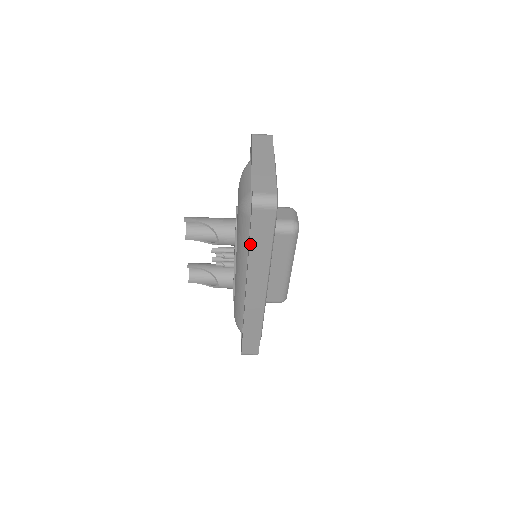
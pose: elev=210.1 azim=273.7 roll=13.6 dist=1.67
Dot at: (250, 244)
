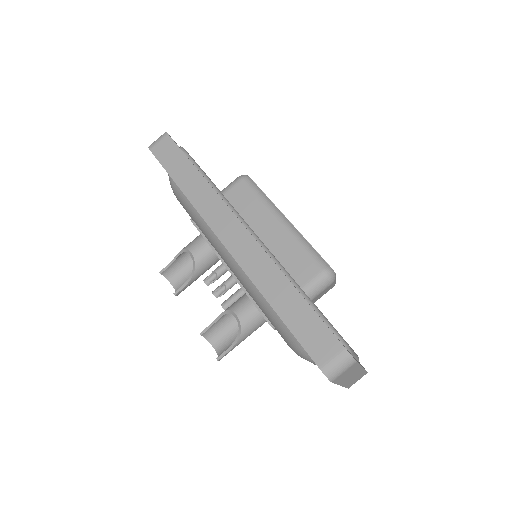
Dot at: (174, 181)
